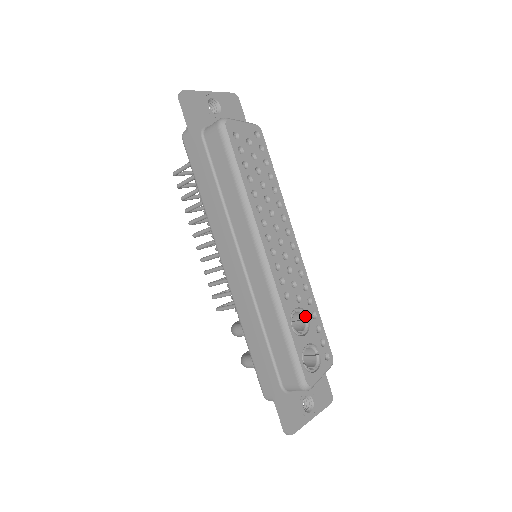
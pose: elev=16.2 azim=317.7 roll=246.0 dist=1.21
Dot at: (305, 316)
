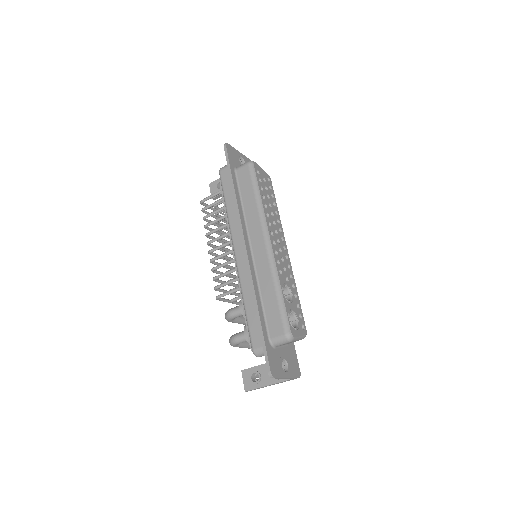
Dot at: (290, 293)
